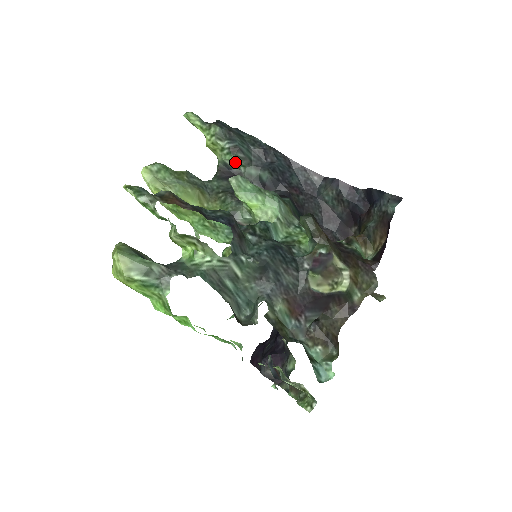
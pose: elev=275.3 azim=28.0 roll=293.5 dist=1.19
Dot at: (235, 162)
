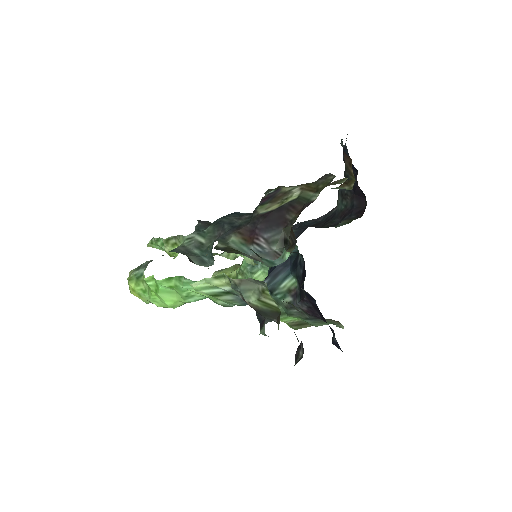
Dot at: occluded
